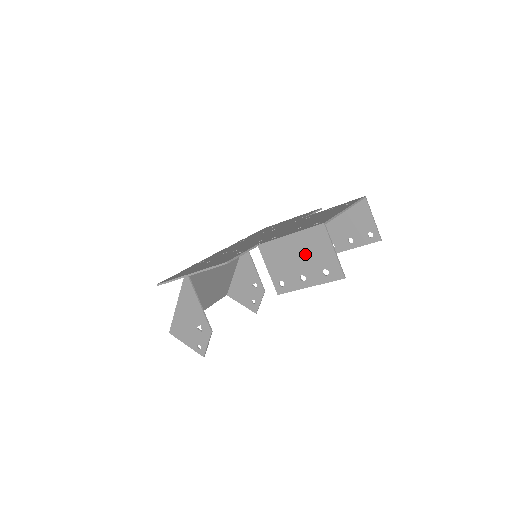
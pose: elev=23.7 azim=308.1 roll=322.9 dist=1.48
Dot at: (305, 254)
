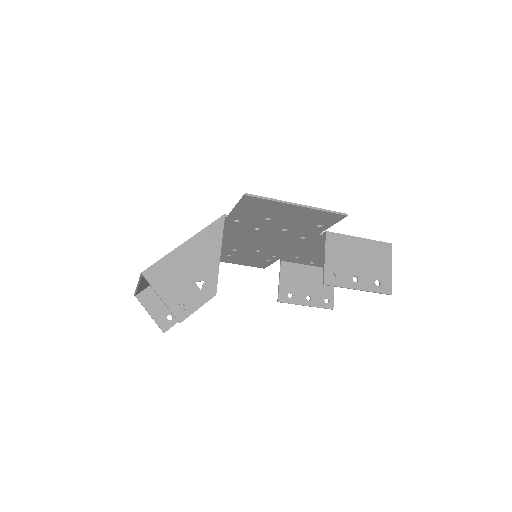
Dot at: (367, 260)
